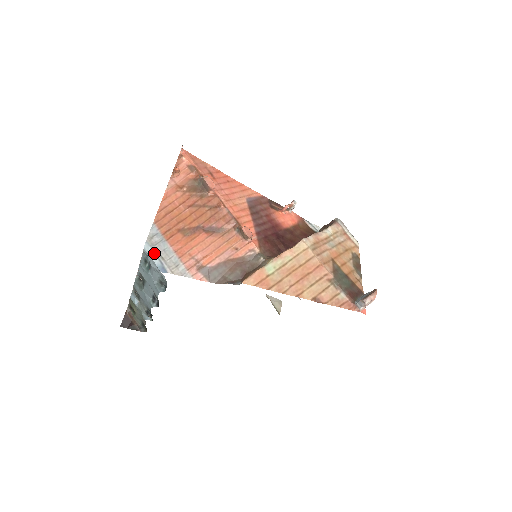
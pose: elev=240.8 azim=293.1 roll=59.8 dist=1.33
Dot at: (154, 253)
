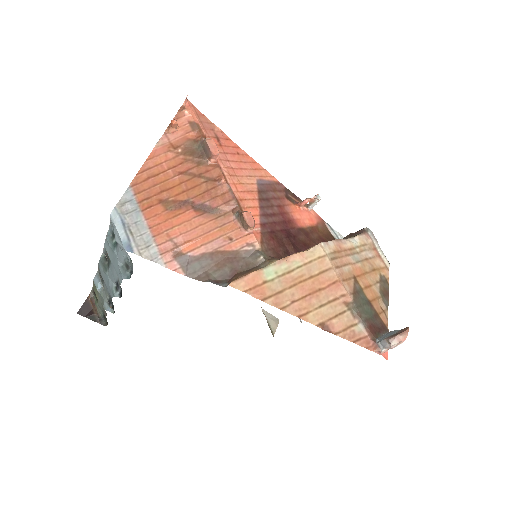
Dot at: (122, 224)
